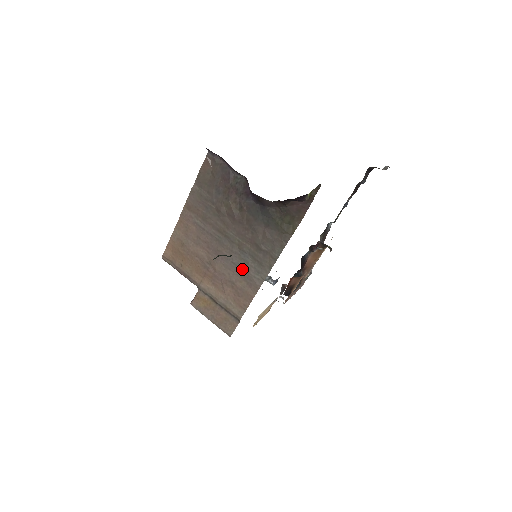
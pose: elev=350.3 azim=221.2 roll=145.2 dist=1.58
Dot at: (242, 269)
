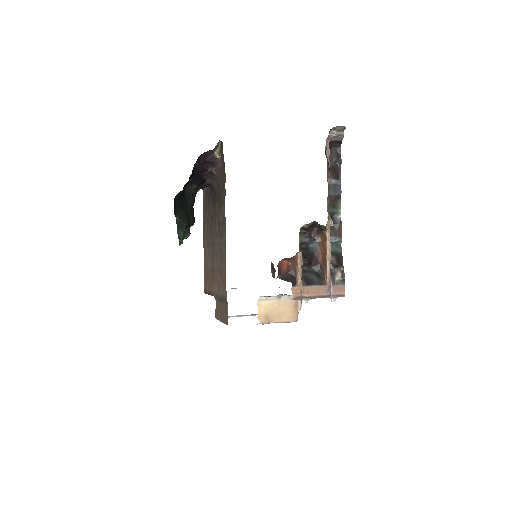
Dot at: (220, 252)
